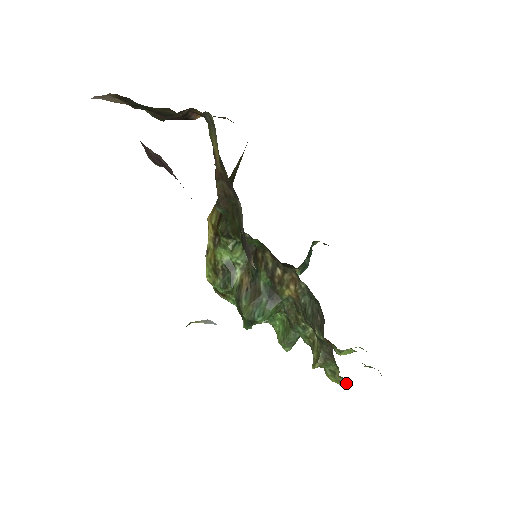
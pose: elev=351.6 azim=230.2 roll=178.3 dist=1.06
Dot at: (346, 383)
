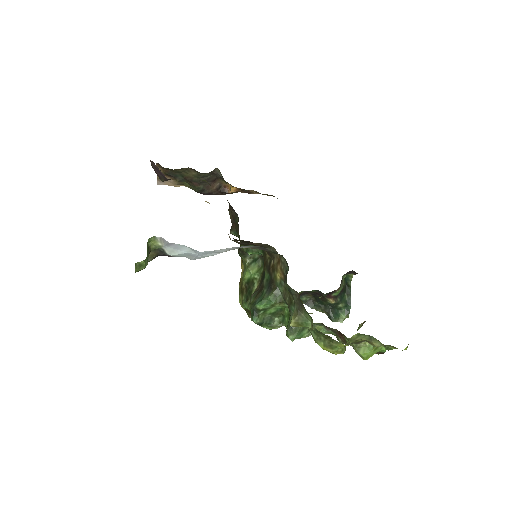
Dot at: (334, 346)
